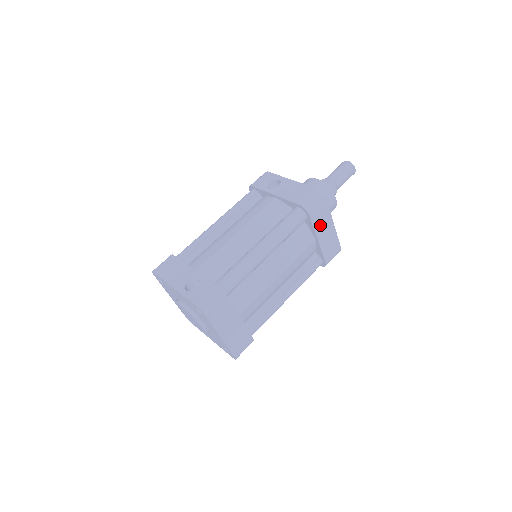
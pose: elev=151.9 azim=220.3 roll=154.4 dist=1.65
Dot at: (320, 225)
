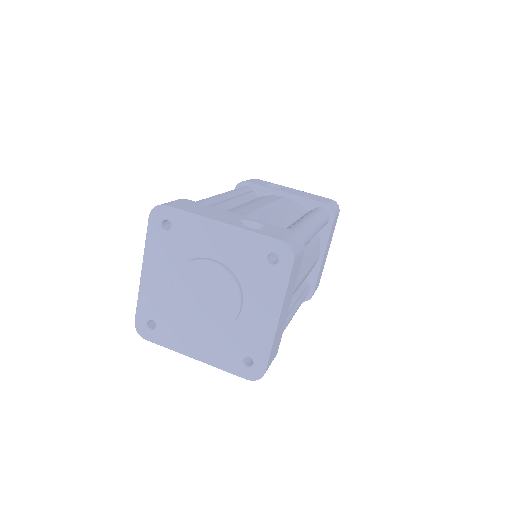
Dot at: (329, 239)
